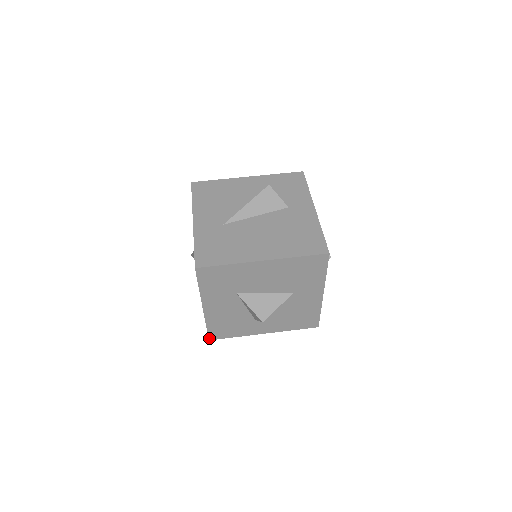
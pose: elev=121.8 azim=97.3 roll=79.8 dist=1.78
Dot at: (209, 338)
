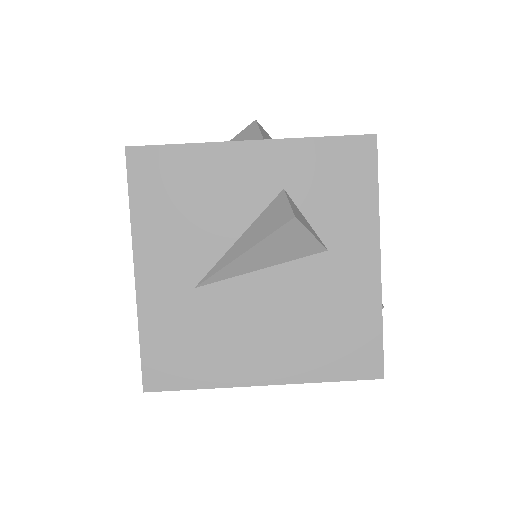
Dot at: occluded
